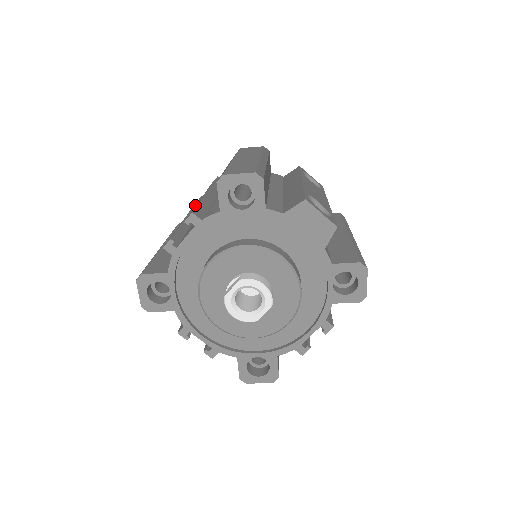
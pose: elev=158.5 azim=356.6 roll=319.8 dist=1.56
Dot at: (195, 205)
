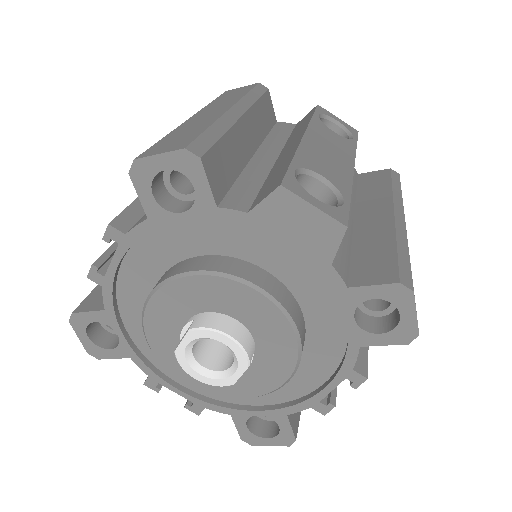
Dot at: occluded
